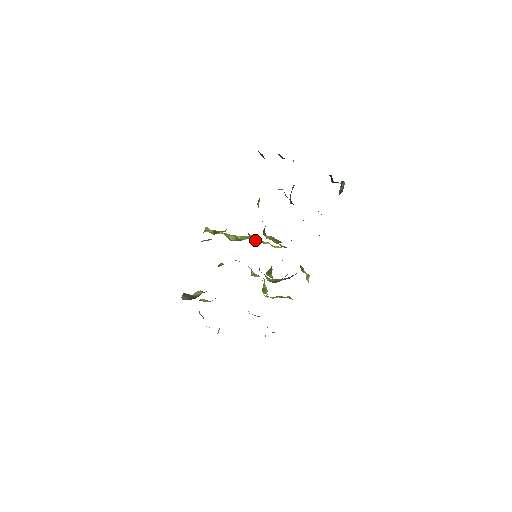
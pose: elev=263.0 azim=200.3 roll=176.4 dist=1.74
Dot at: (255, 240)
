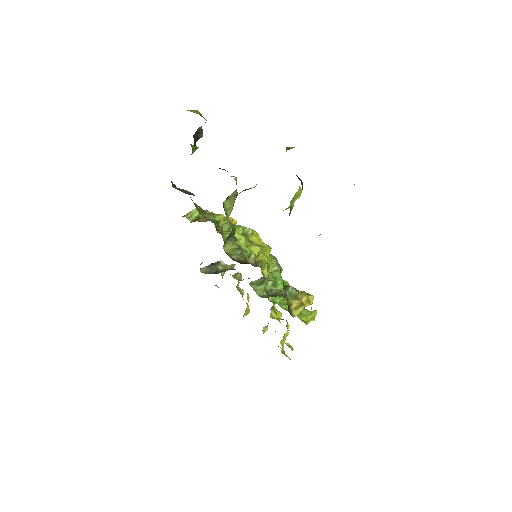
Dot at: occluded
